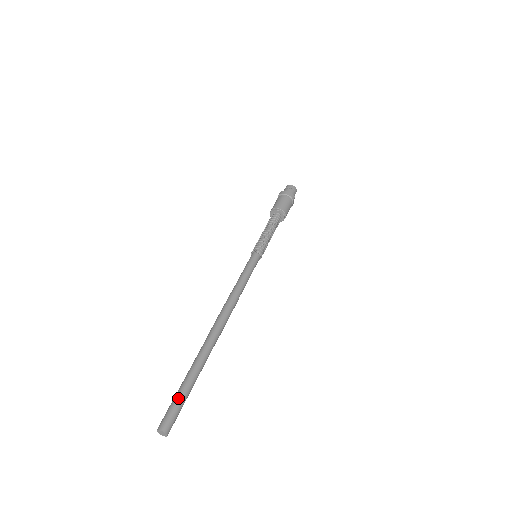
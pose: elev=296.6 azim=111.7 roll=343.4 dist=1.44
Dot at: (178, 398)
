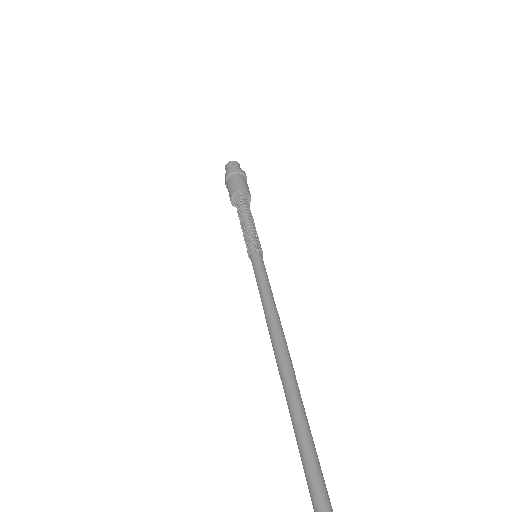
Dot at: (318, 488)
